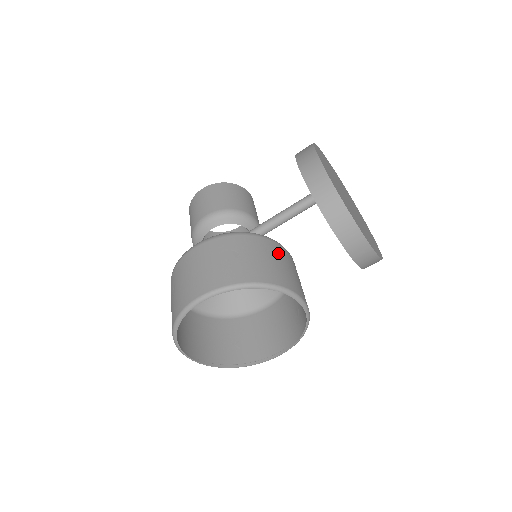
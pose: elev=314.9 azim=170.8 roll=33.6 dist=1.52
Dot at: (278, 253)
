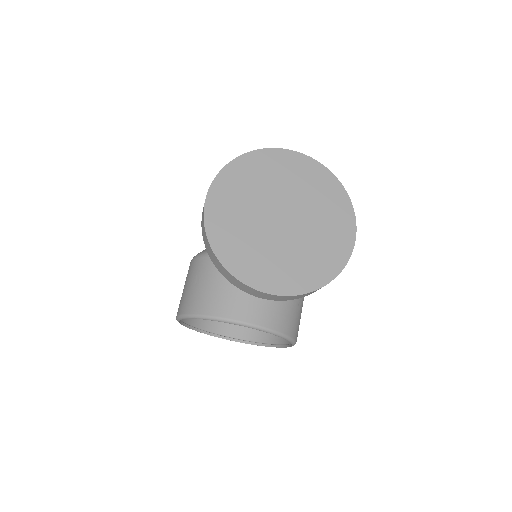
Dot at: occluded
